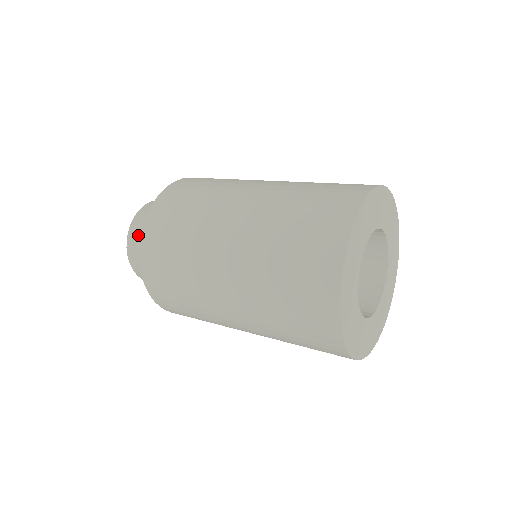
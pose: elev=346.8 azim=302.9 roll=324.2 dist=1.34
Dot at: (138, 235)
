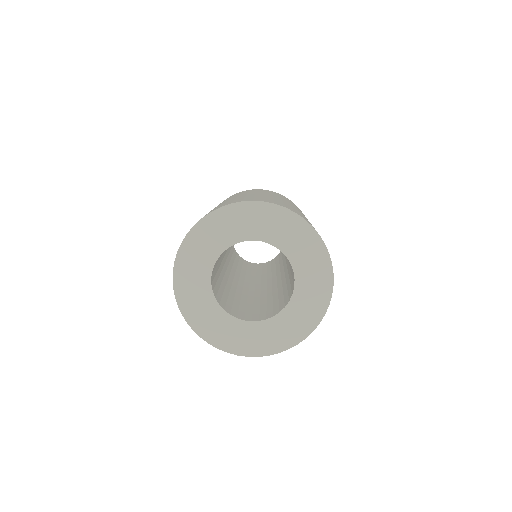
Dot at: occluded
